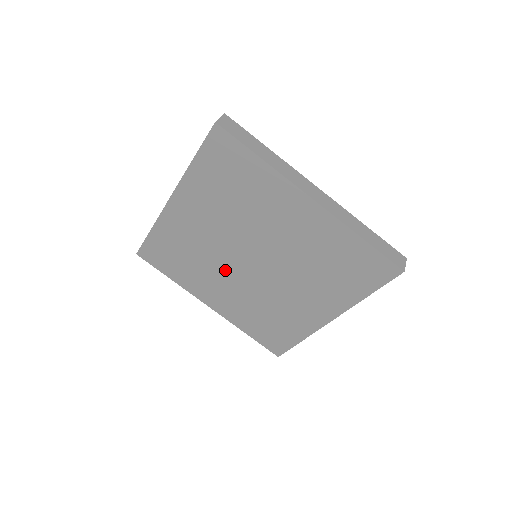
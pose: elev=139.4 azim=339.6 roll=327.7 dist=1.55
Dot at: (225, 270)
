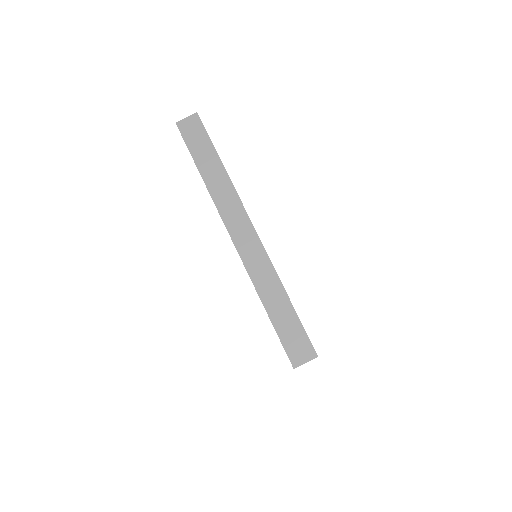
Dot at: occluded
